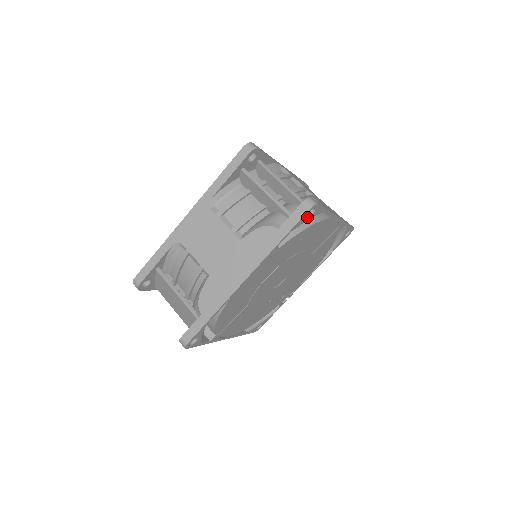
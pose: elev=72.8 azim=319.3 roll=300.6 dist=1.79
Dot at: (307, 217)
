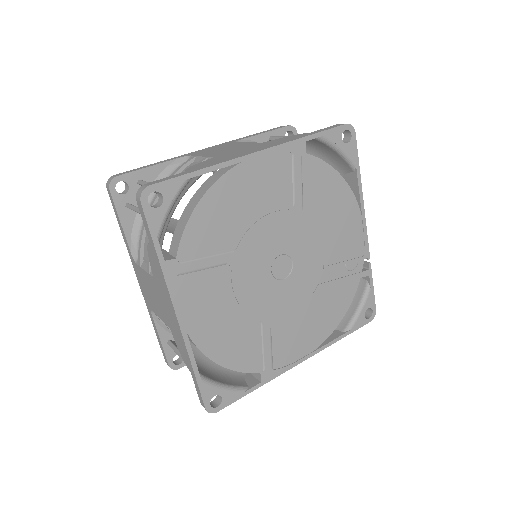
Dot at: (159, 207)
